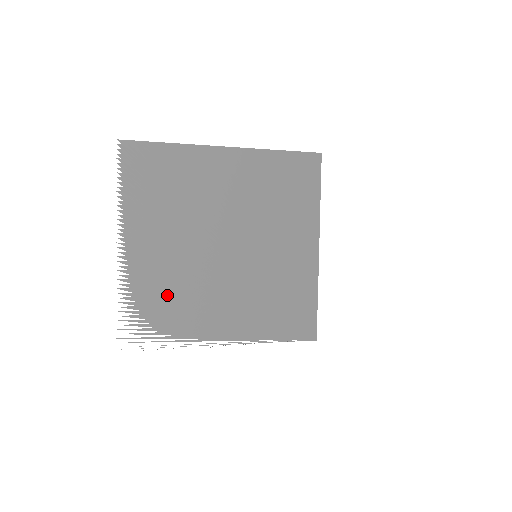
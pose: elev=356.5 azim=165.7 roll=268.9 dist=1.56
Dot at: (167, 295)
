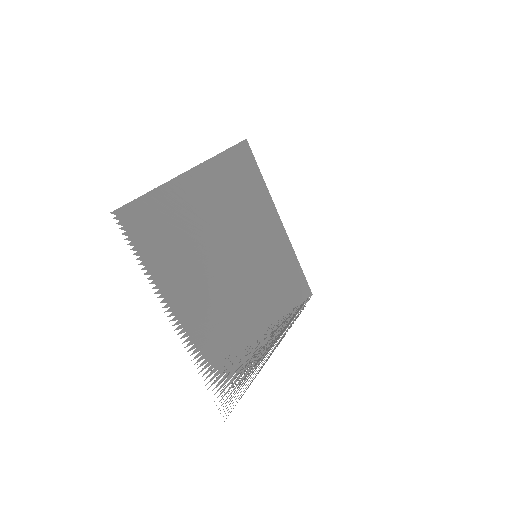
Dot at: (227, 338)
